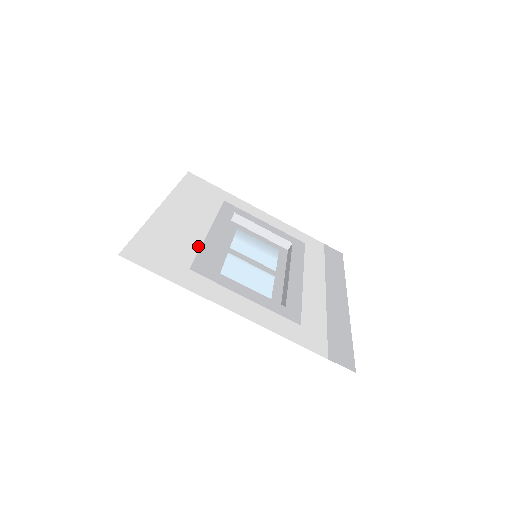
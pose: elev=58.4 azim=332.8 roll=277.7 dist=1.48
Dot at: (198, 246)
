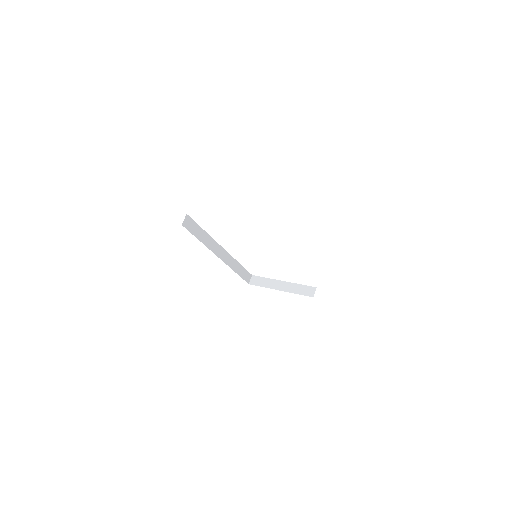
Dot at: occluded
